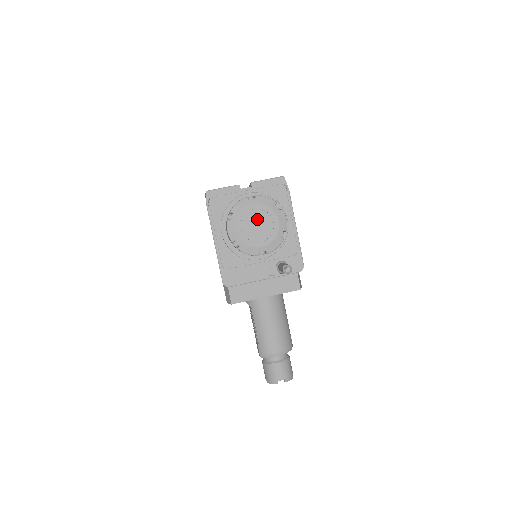
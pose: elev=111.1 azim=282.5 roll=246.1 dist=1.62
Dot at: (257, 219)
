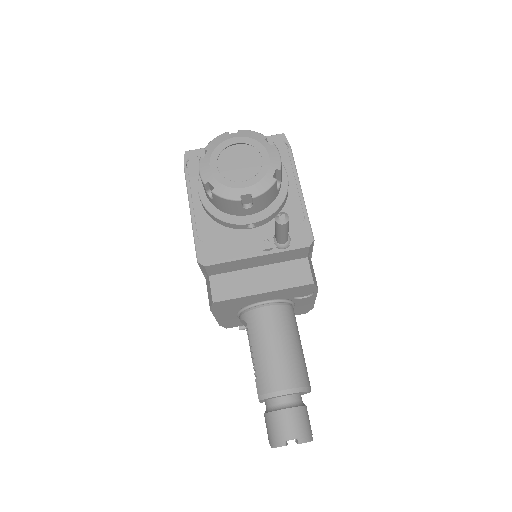
Dot at: (241, 158)
